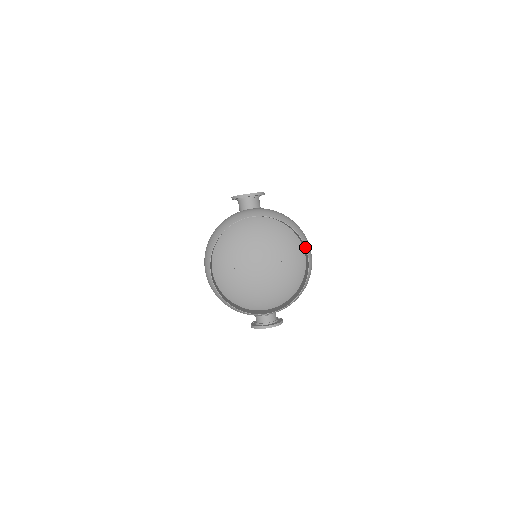
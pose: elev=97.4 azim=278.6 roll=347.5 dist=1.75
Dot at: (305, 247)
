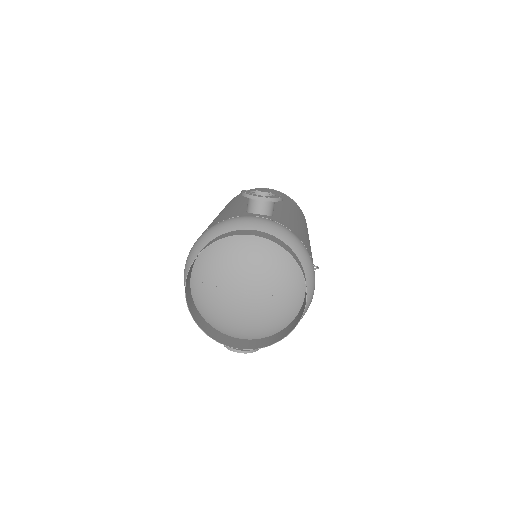
Dot at: (306, 290)
